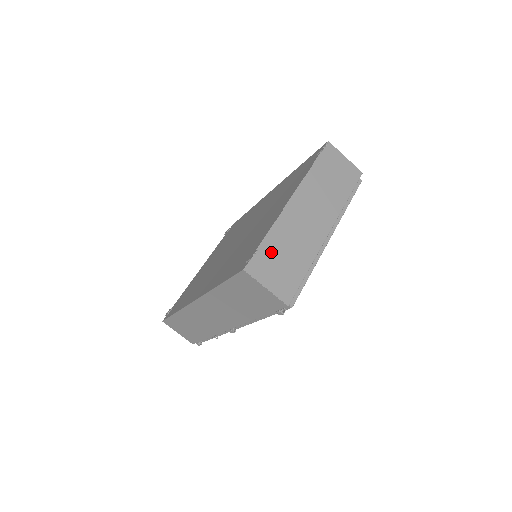
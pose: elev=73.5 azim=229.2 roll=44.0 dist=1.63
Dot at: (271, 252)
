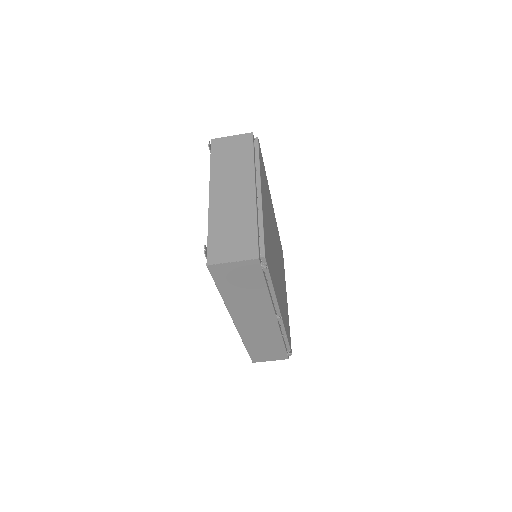
Dot at: (219, 238)
